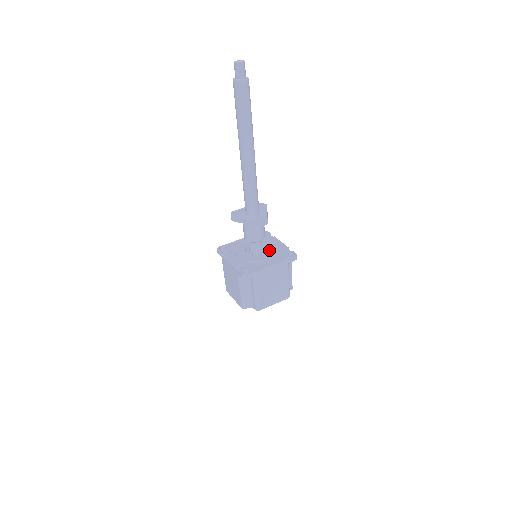
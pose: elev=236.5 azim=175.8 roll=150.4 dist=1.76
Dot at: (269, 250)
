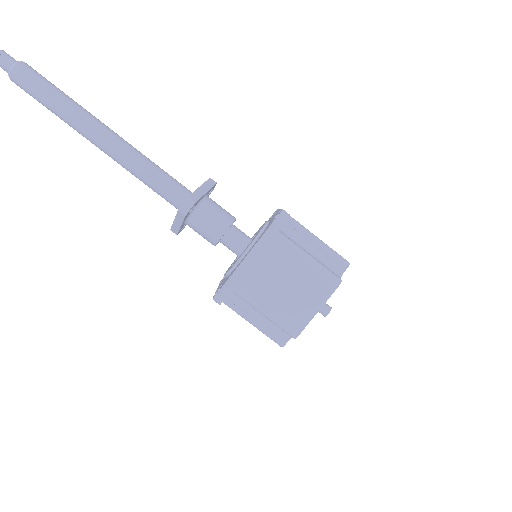
Dot at: occluded
